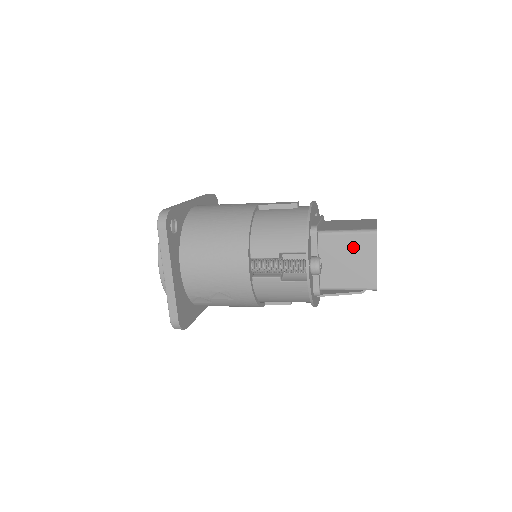
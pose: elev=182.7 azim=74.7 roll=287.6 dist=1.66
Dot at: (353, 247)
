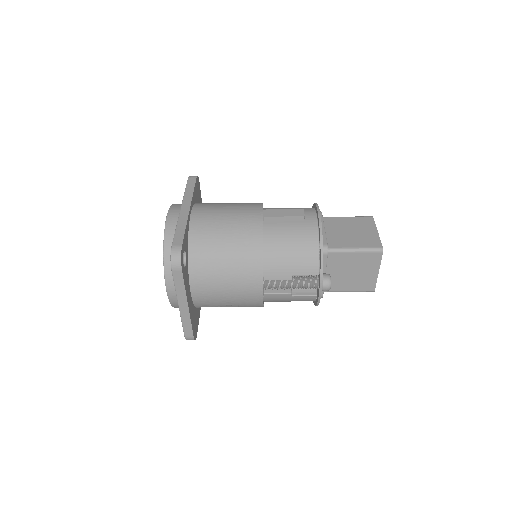
Dot at: (359, 262)
